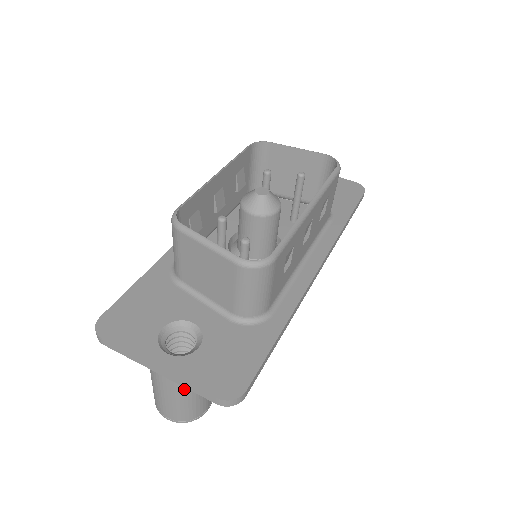
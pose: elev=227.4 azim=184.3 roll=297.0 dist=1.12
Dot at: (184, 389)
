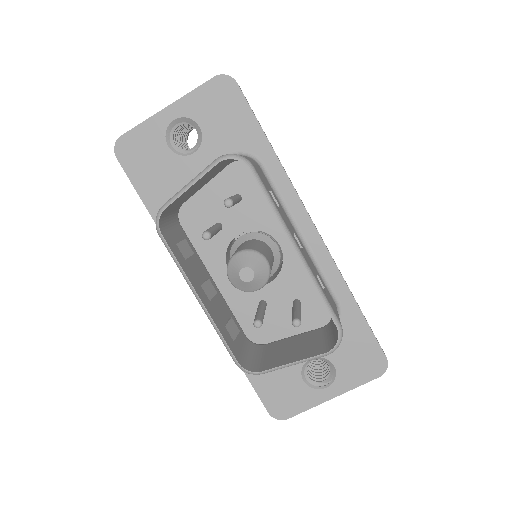
Dot at: occluded
